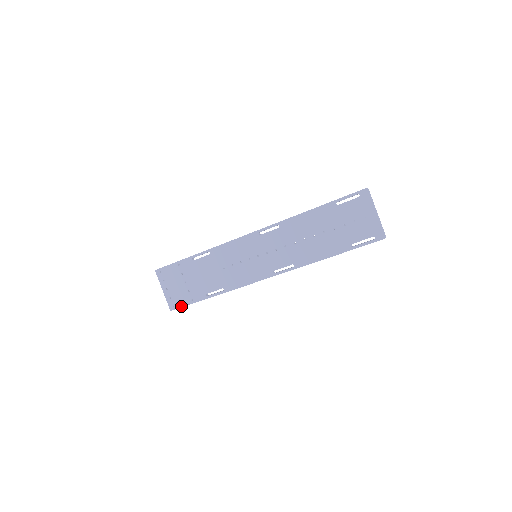
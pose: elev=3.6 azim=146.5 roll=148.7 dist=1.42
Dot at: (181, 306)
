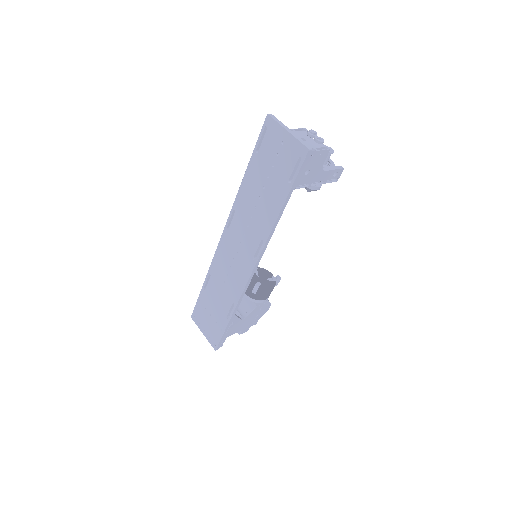
Dot at: (218, 341)
